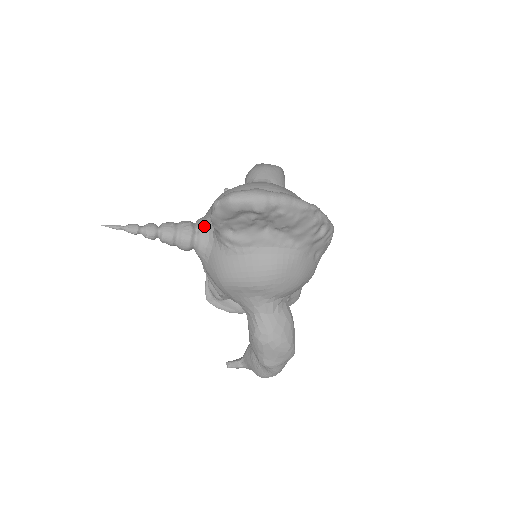
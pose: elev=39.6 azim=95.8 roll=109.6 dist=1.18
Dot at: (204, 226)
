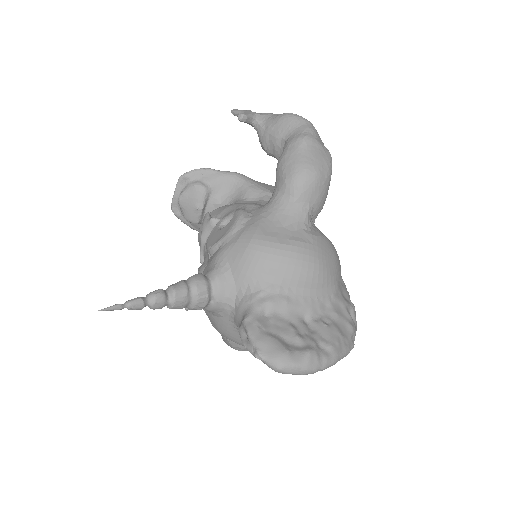
Dot at: (223, 297)
